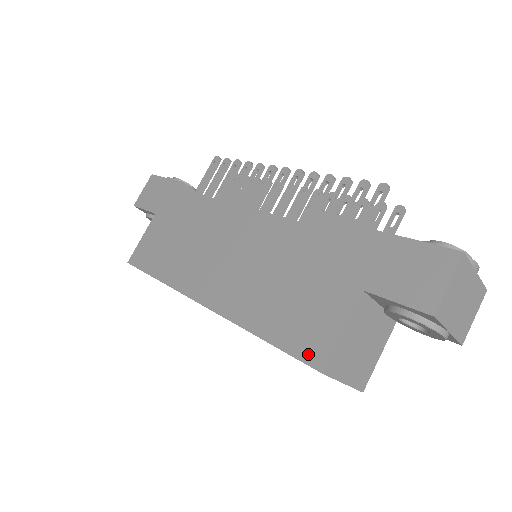
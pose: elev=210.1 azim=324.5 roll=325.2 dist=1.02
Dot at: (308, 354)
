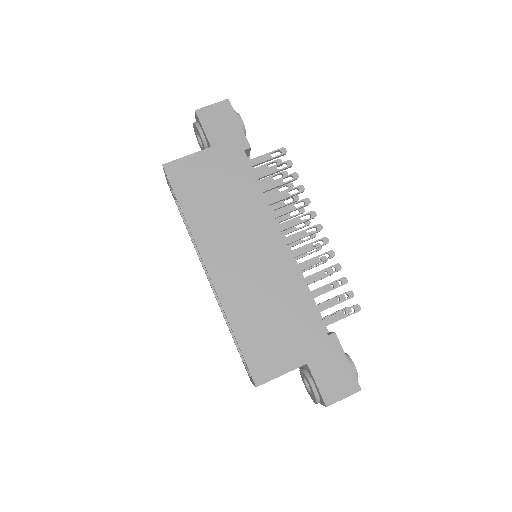
Dot at: (256, 371)
